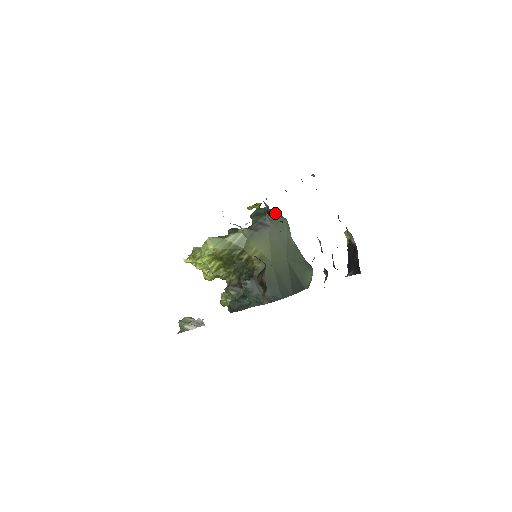
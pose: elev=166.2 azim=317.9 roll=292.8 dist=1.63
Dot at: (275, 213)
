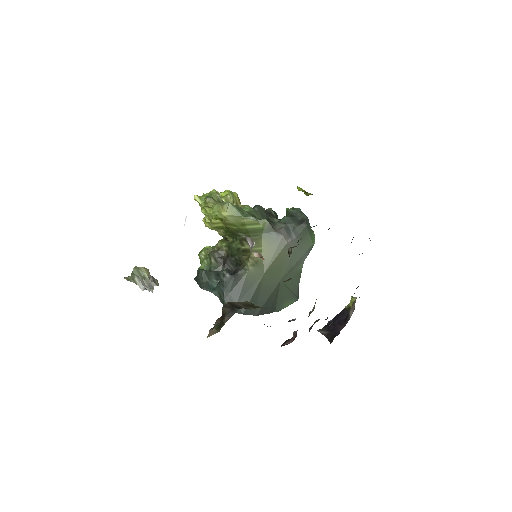
Dot at: (309, 229)
